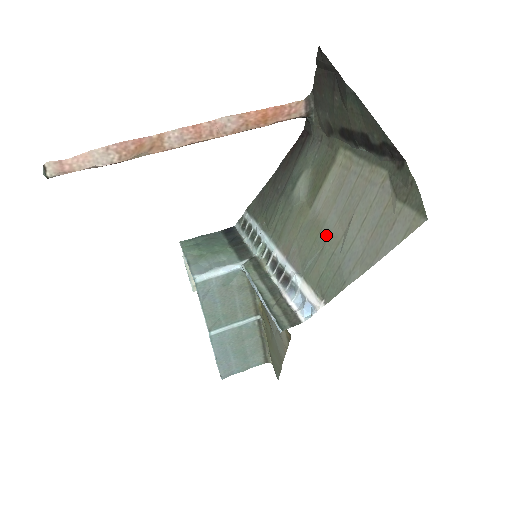
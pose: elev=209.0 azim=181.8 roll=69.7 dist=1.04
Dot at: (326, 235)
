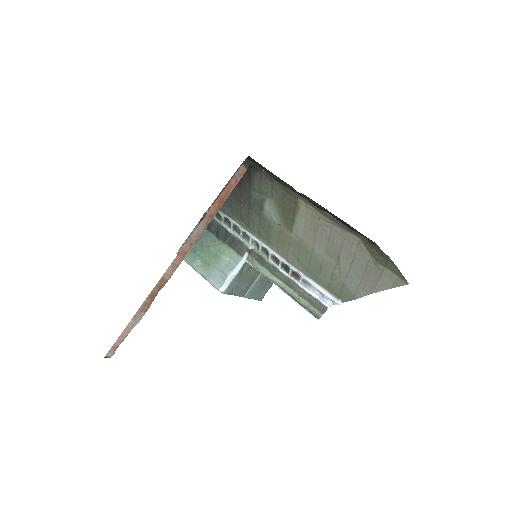
Dot at: (320, 259)
